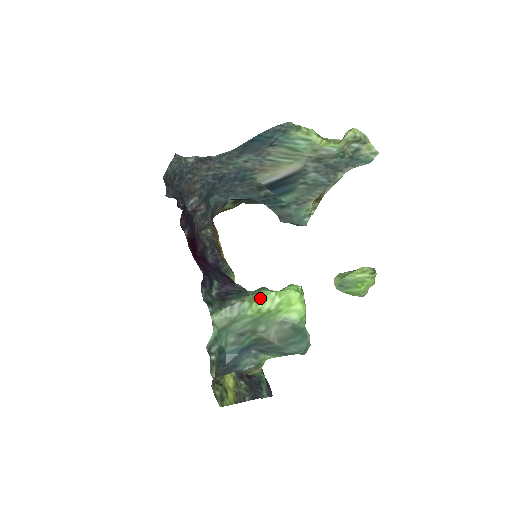
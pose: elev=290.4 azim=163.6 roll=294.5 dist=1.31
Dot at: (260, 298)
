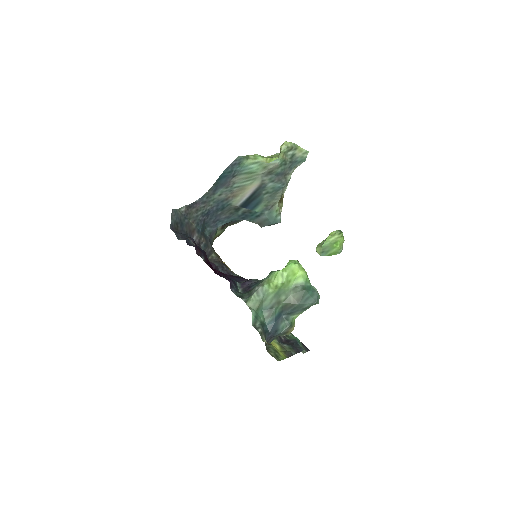
Dot at: (273, 278)
